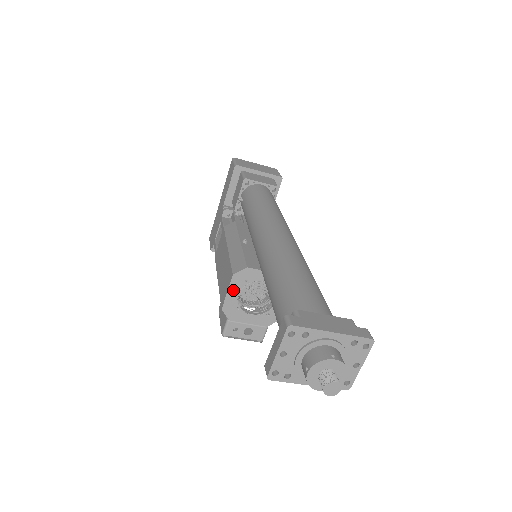
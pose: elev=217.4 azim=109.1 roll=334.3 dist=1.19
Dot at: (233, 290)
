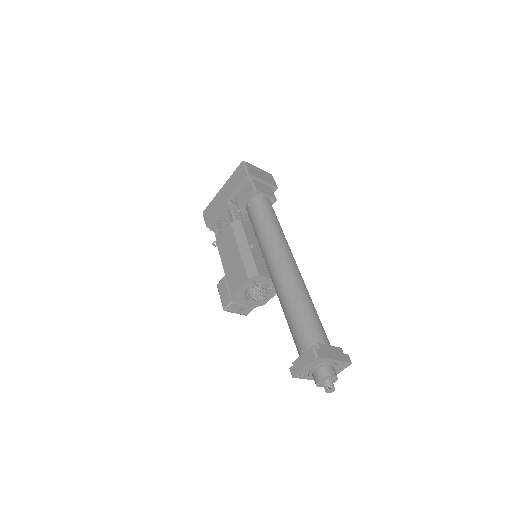
Dot at: (244, 286)
